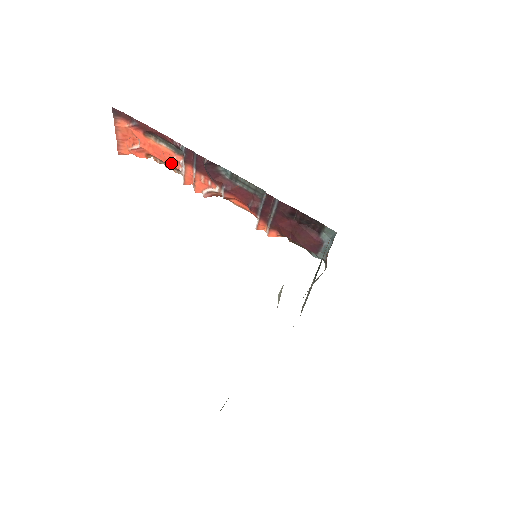
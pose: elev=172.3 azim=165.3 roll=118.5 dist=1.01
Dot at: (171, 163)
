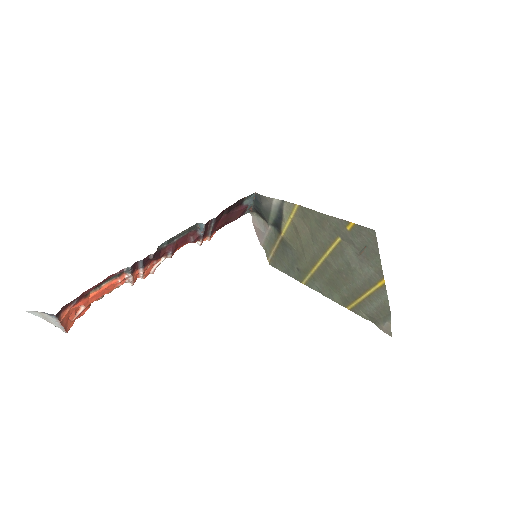
Dot at: (115, 287)
